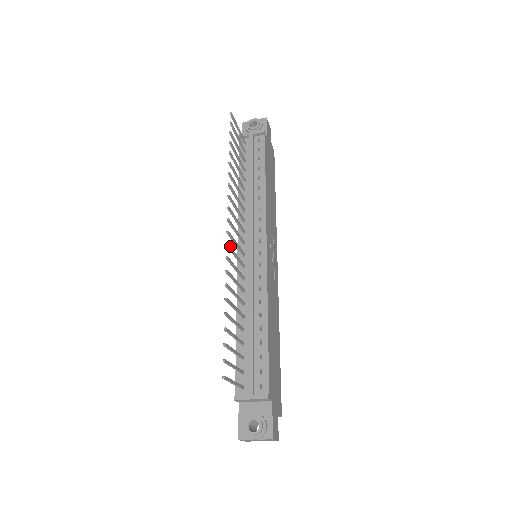
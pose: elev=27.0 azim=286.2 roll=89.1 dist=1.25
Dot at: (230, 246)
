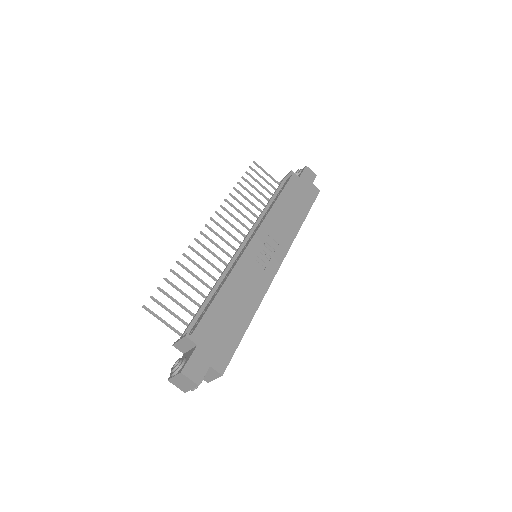
Dot at: (205, 234)
